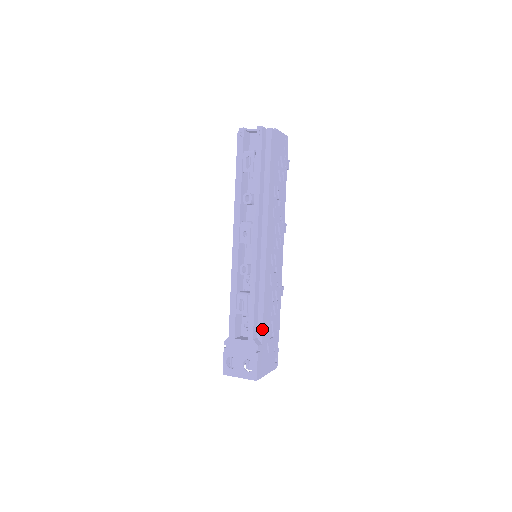
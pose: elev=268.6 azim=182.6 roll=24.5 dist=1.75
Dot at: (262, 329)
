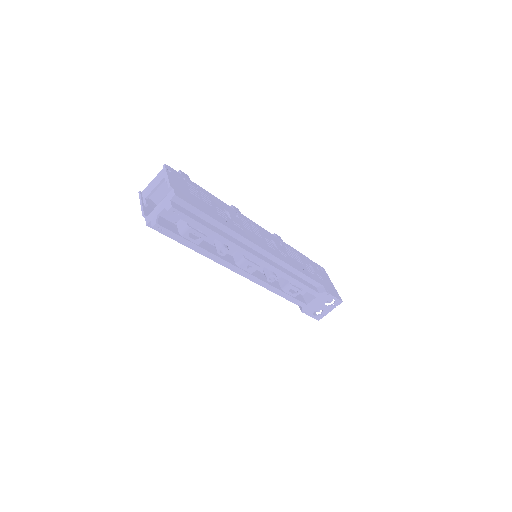
Dot at: (315, 281)
